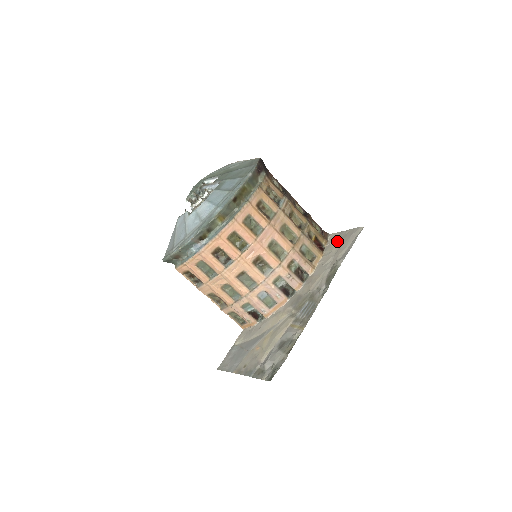
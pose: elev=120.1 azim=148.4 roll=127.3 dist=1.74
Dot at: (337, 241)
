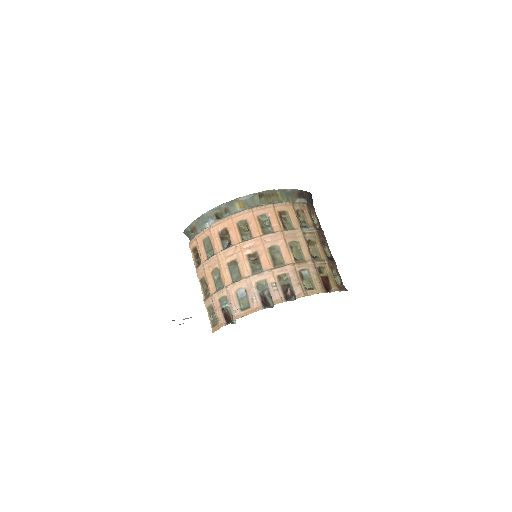
Dot at: occluded
